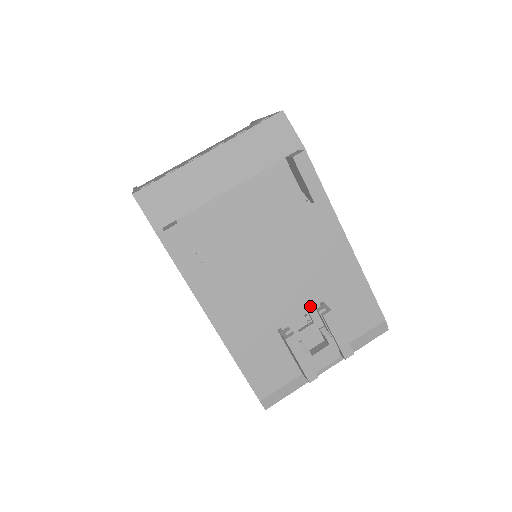
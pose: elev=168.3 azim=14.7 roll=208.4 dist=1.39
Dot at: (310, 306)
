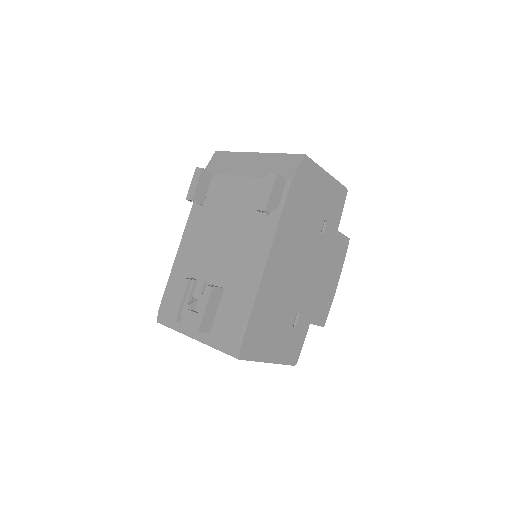
Dot at: (218, 283)
